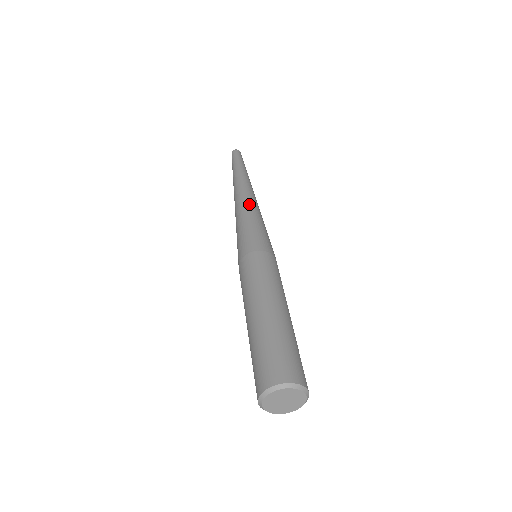
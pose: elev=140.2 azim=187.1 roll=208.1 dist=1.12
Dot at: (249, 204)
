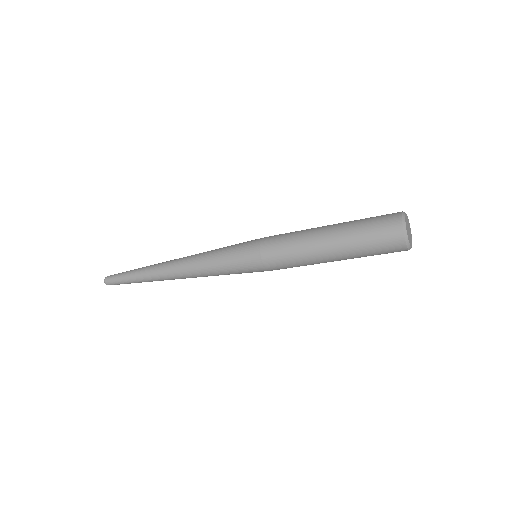
Dot at: occluded
